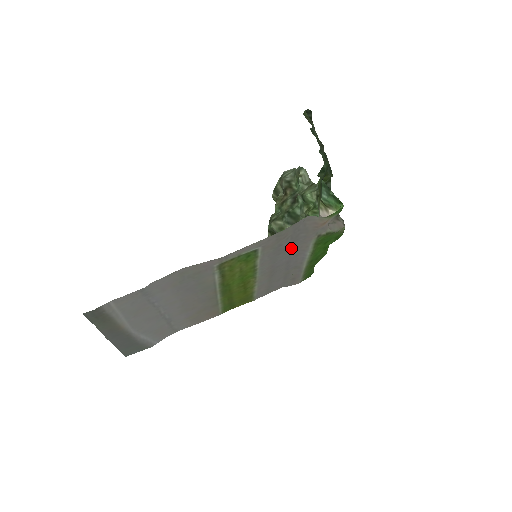
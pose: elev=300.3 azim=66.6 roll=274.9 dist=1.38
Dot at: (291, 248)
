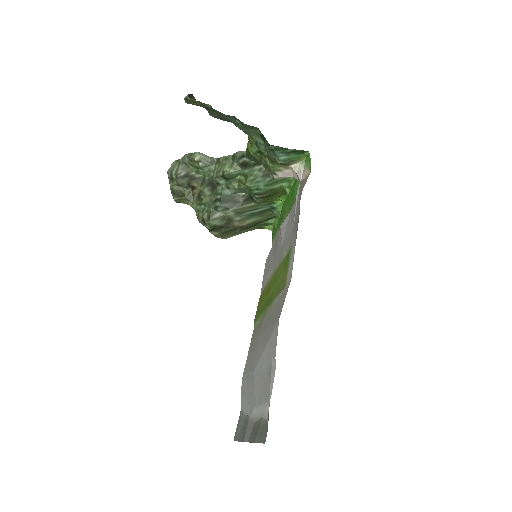
Dot at: (290, 222)
